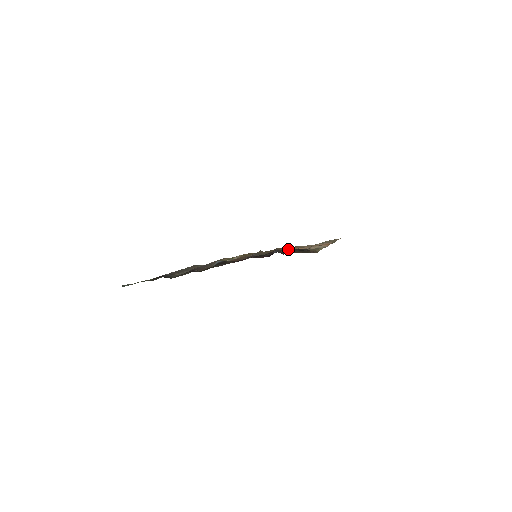
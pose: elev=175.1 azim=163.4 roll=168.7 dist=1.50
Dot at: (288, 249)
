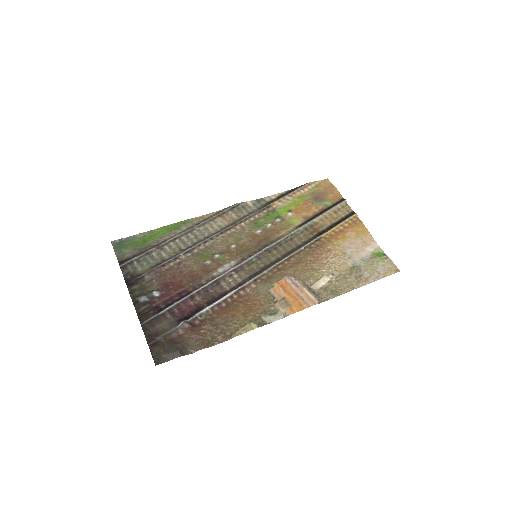
Dot at: (283, 273)
